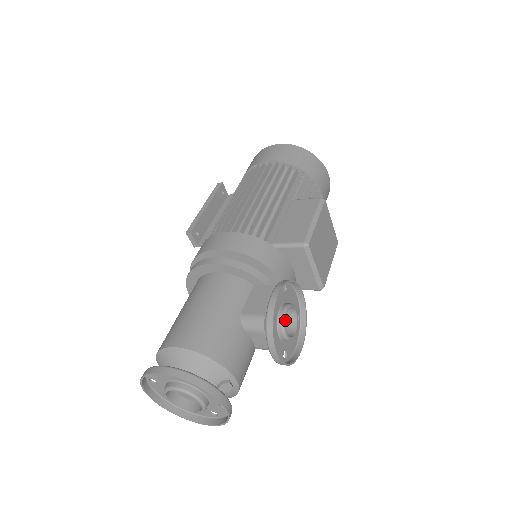
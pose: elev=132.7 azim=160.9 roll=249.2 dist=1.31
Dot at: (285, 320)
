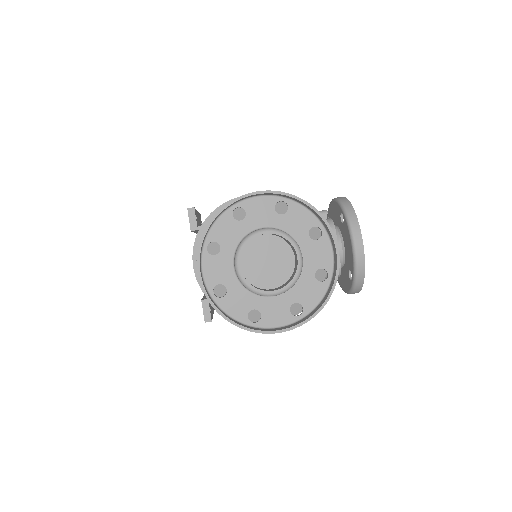
Dot at: occluded
